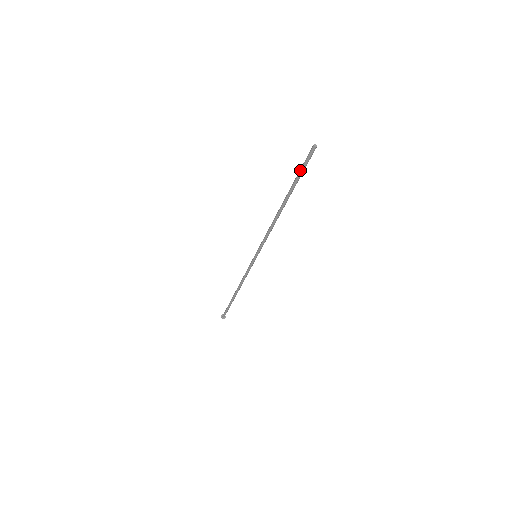
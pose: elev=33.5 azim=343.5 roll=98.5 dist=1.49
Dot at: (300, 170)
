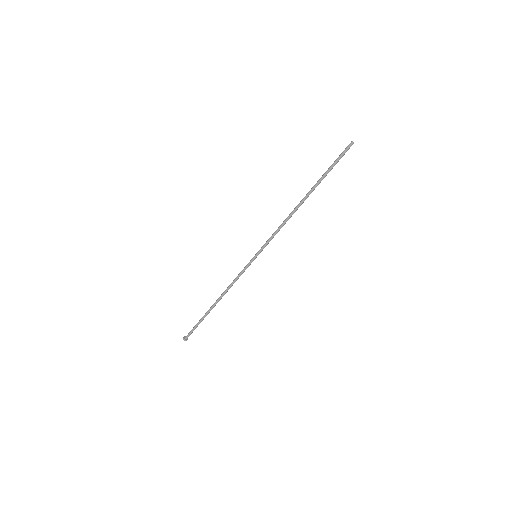
Dot at: (334, 164)
